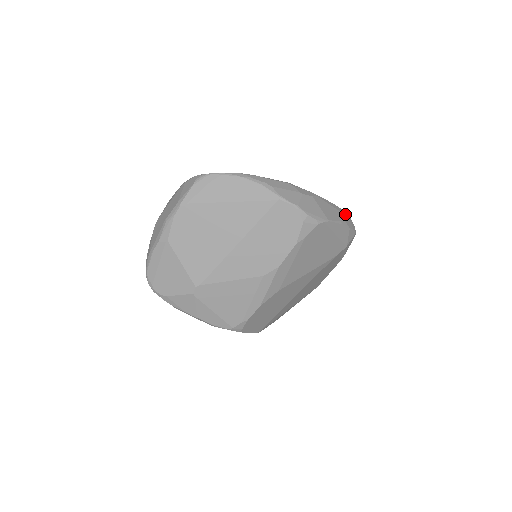
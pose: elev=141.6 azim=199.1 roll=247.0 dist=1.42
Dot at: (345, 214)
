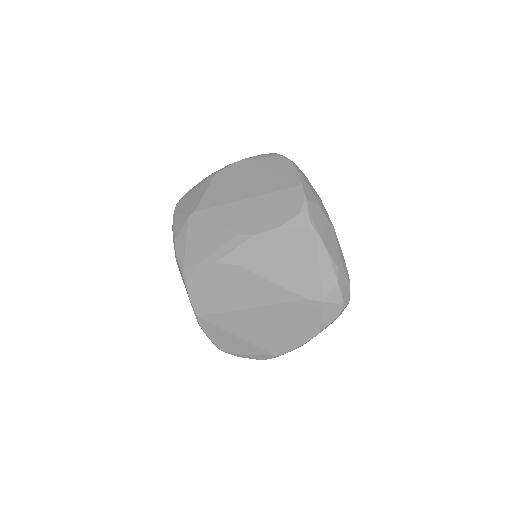
Dot at: (346, 273)
